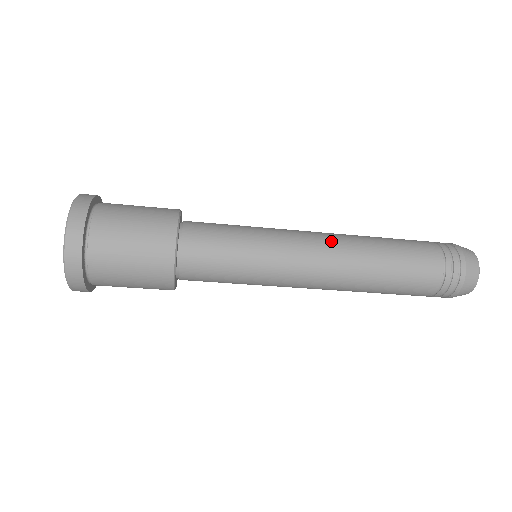
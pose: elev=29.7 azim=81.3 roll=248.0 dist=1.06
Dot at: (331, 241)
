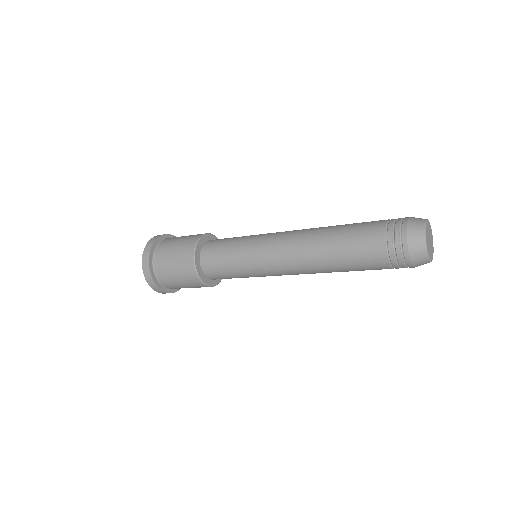
Dot at: (298, 230)
